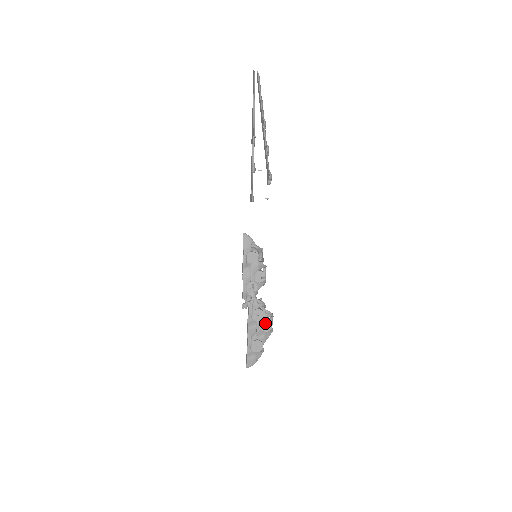
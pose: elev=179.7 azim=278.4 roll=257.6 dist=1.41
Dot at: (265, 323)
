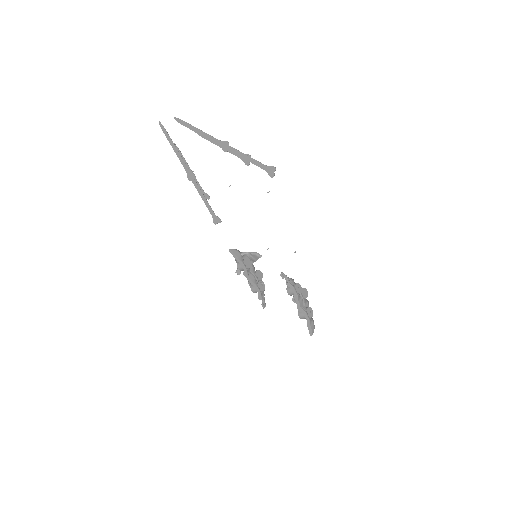
Dot at: (303, 292)
